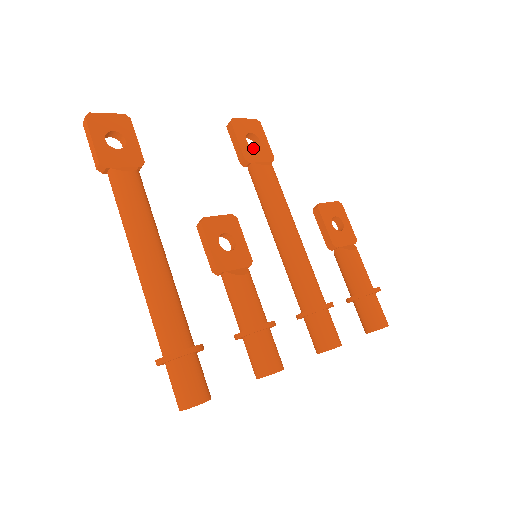
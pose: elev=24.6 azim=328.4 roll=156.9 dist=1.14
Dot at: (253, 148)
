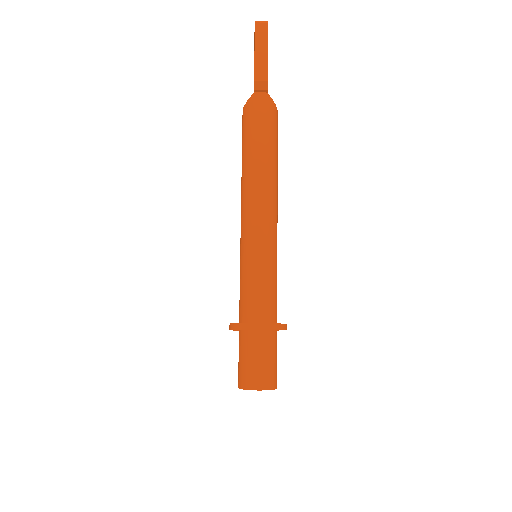
Dot at: occluded
